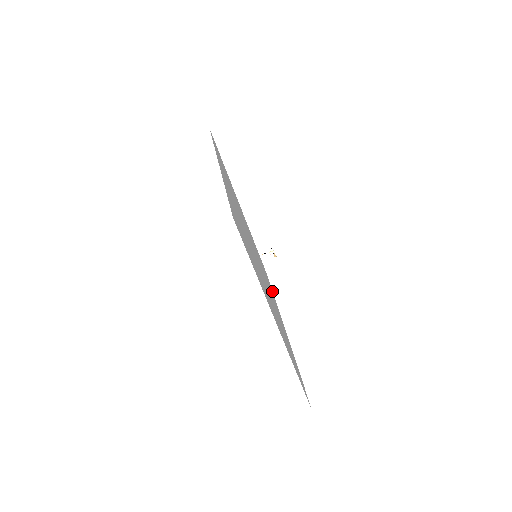
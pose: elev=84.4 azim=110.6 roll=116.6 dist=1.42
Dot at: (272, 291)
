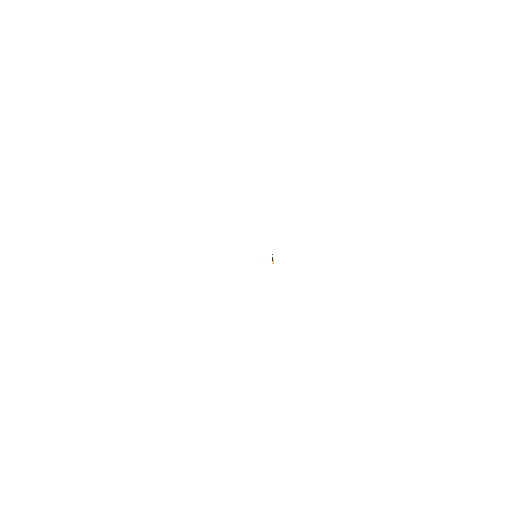
Dot at: occluded
